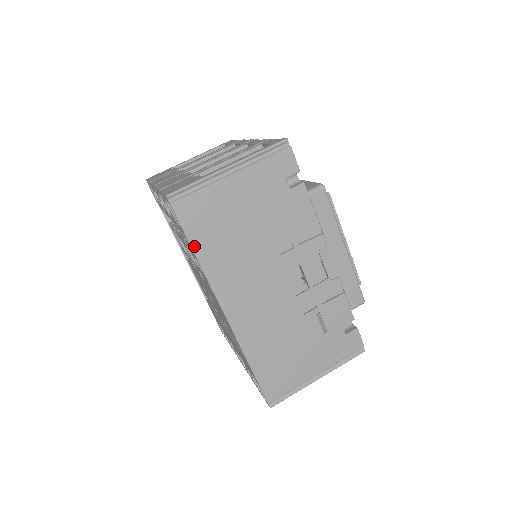
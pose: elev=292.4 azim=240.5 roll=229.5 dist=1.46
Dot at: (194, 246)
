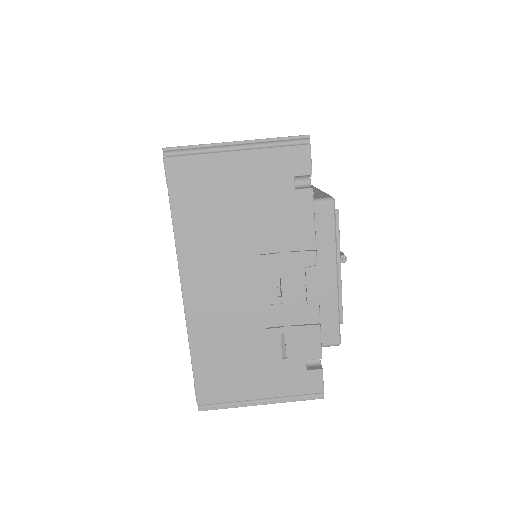
Dot at: (174, 209)
